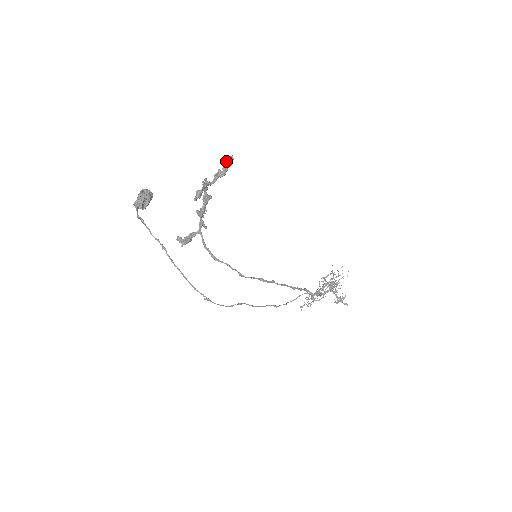
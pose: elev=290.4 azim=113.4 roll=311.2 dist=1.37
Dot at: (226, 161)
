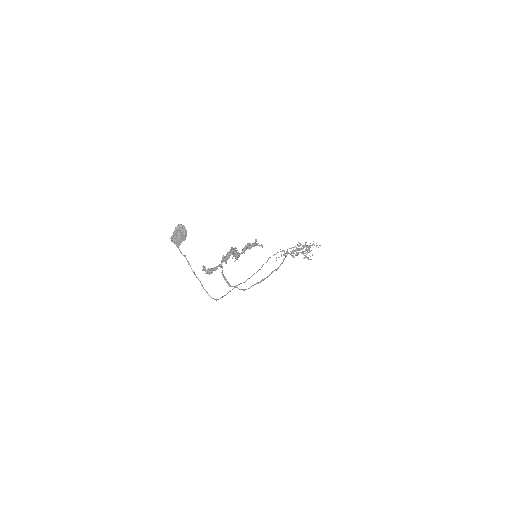
Dot at: occluded
